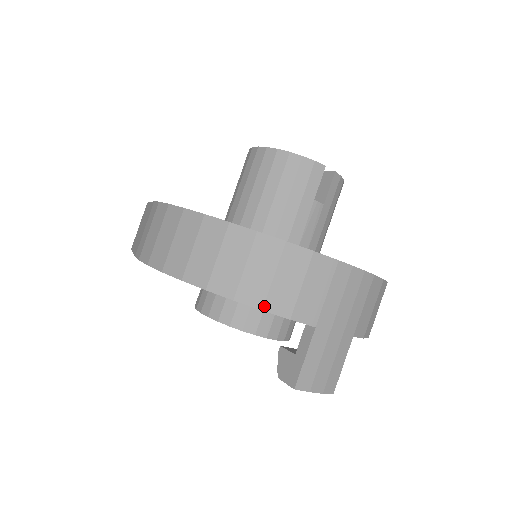
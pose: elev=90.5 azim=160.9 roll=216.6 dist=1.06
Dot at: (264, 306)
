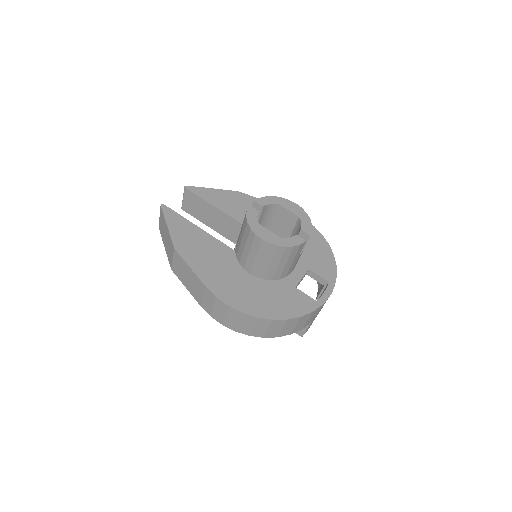
Dot at: (291, 333)
